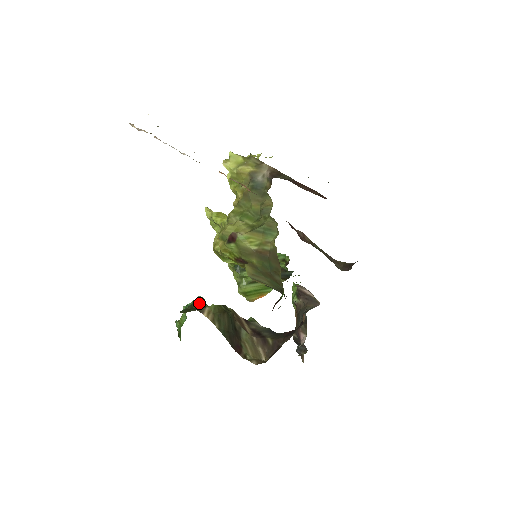
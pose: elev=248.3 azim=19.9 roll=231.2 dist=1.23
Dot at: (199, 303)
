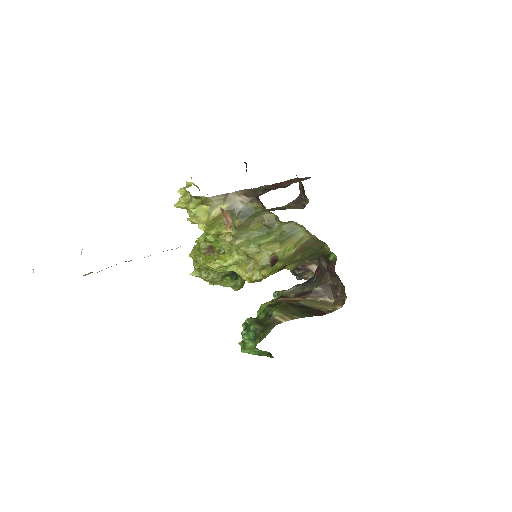
Dot at: (257, 323)
